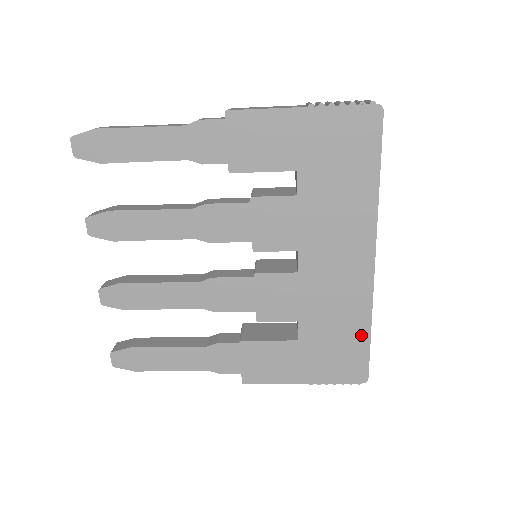
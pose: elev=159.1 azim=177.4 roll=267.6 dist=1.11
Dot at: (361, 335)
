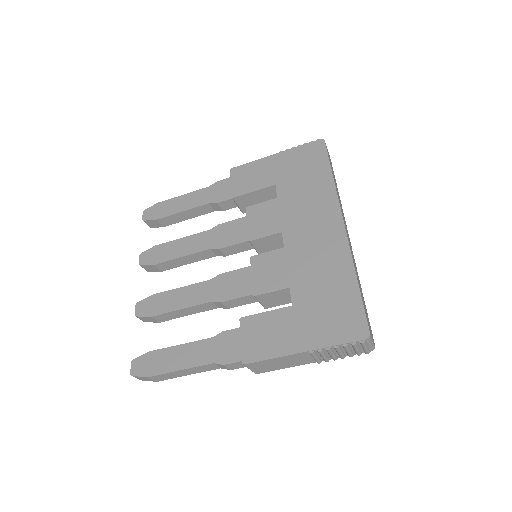
Dot at: (349, 287)
